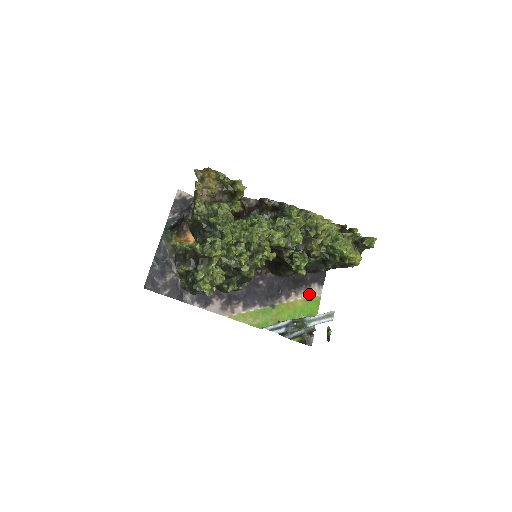
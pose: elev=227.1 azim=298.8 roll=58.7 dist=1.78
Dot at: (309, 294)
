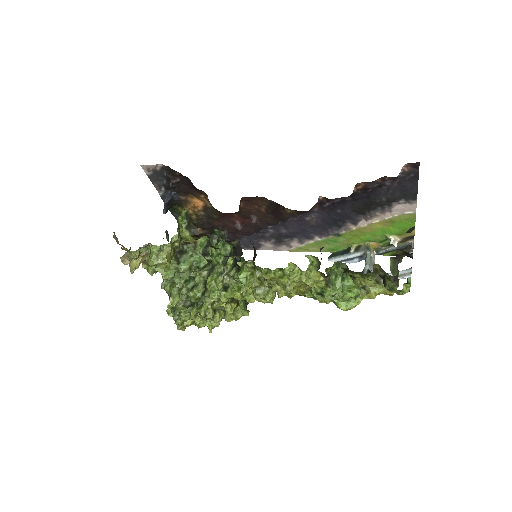
Dot at: (392, 214)
